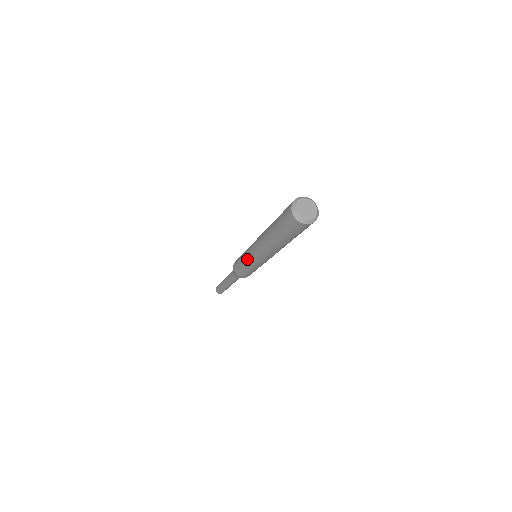
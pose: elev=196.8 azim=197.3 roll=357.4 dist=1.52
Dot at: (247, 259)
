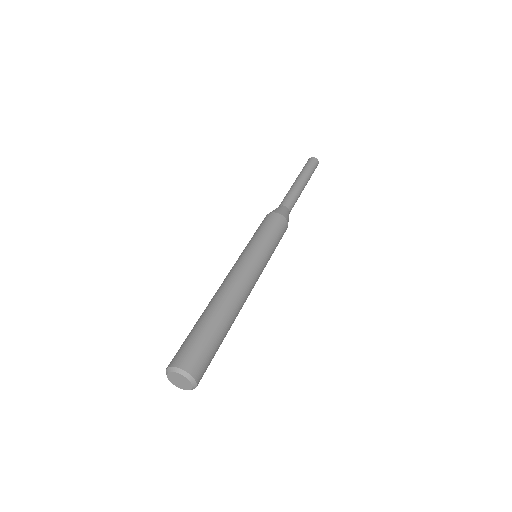
Dot at: occluded
